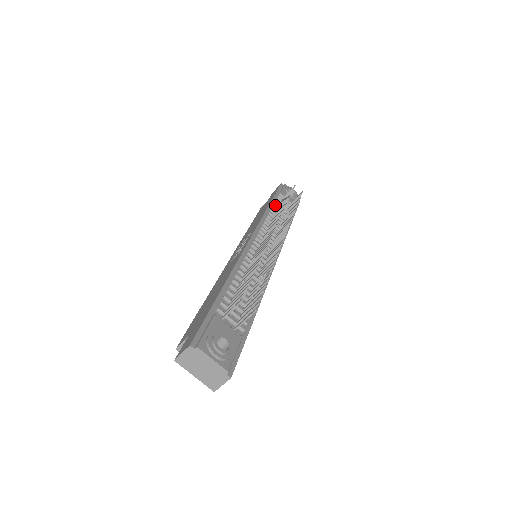
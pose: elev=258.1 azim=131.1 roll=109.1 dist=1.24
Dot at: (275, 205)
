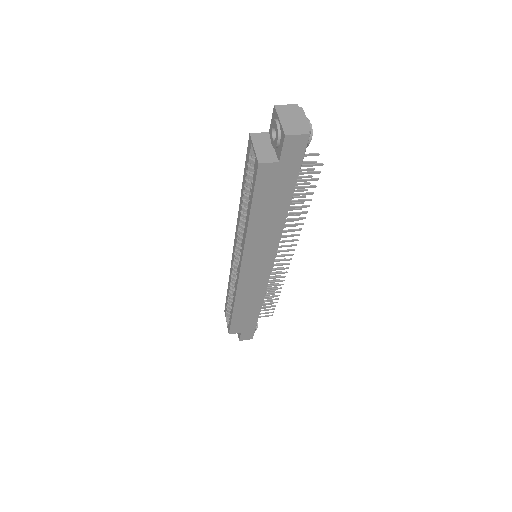
Dot at: occluded
